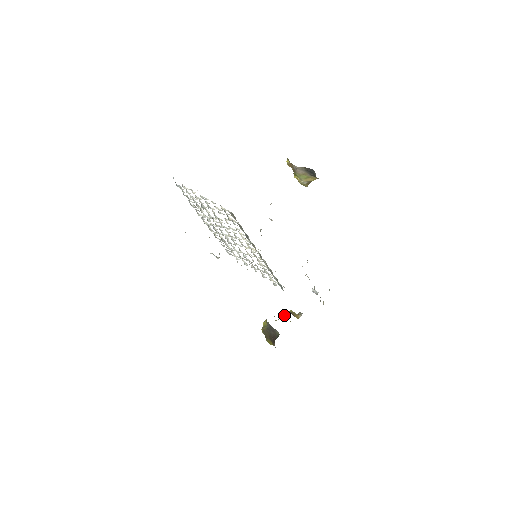
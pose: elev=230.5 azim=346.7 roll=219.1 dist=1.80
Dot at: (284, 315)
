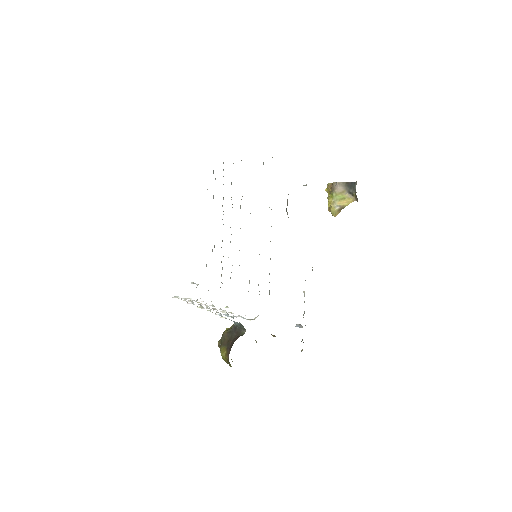
Dot at: occluded
